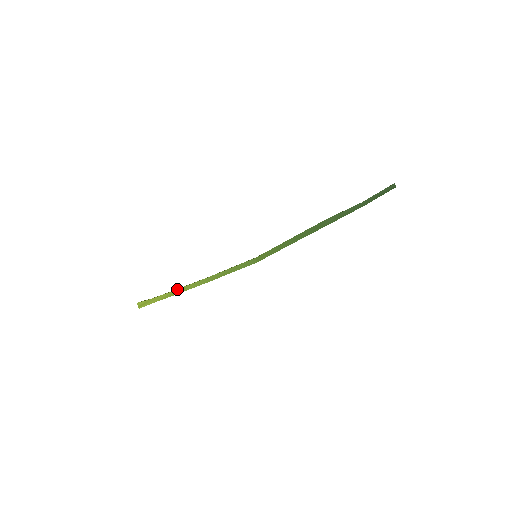
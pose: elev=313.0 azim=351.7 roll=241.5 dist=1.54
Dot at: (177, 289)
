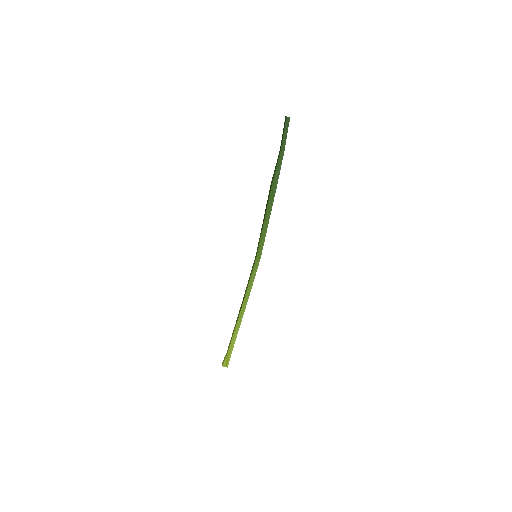
Dot at: (234, 330)
